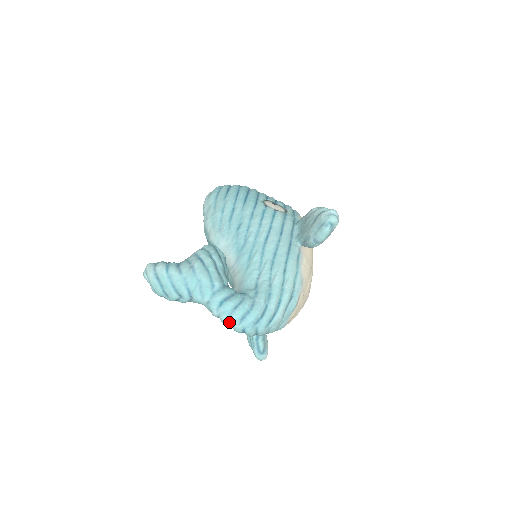
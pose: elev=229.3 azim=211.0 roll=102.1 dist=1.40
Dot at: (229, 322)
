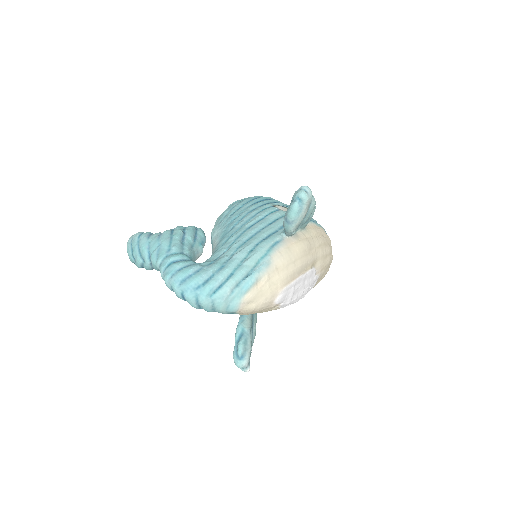
Dot at: (170, 283)
